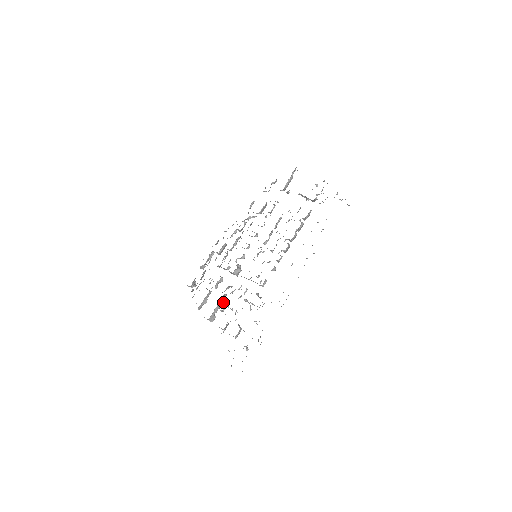
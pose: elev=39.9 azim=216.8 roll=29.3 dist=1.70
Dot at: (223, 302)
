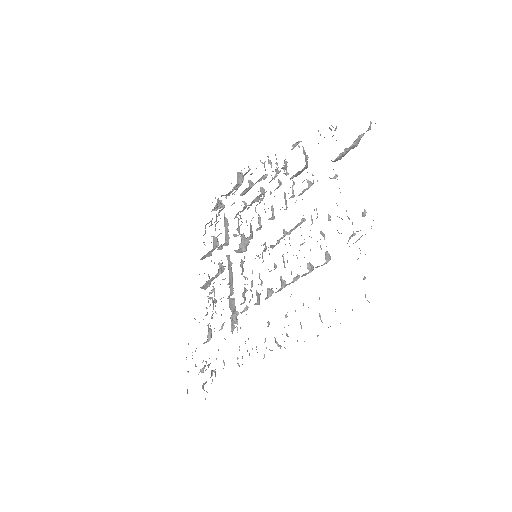
Dot at: (213, 283)
